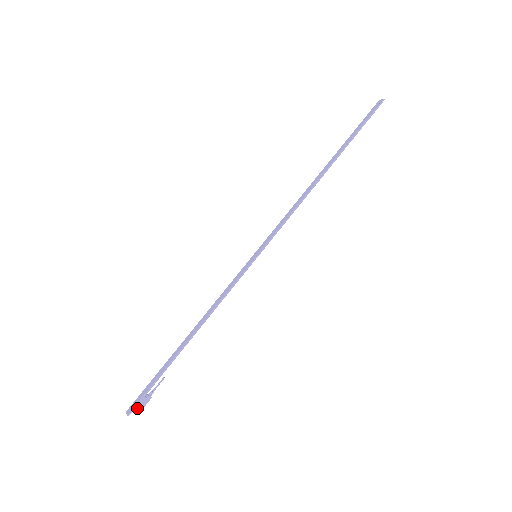
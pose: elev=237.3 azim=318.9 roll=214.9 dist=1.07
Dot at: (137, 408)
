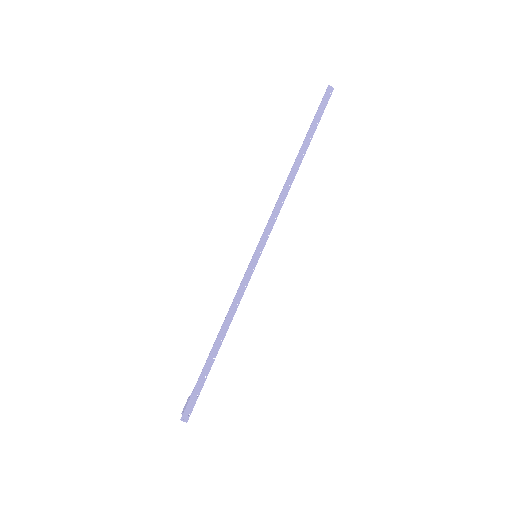
Dot at: (187, 412)
